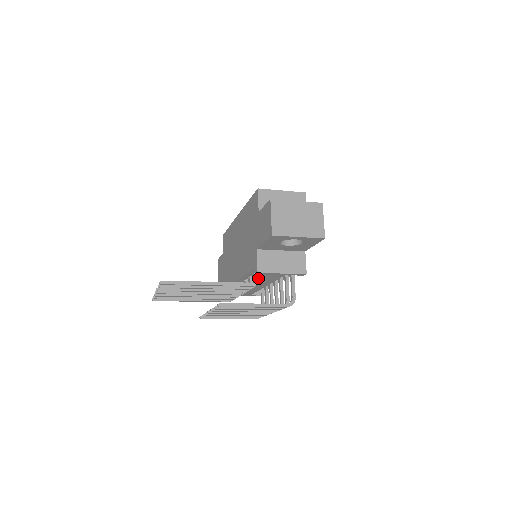
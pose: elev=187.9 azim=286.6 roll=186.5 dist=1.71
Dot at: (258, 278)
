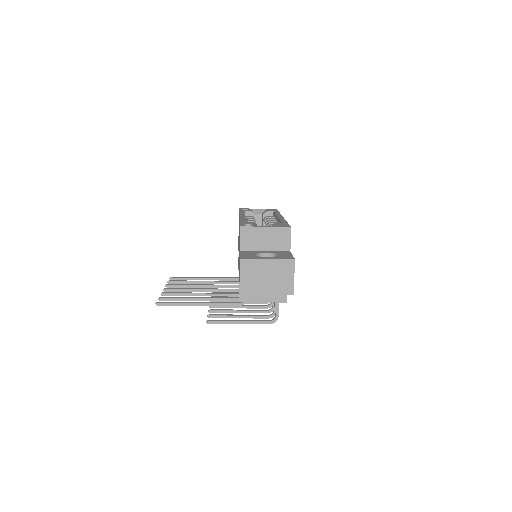
Dot at: occluded
